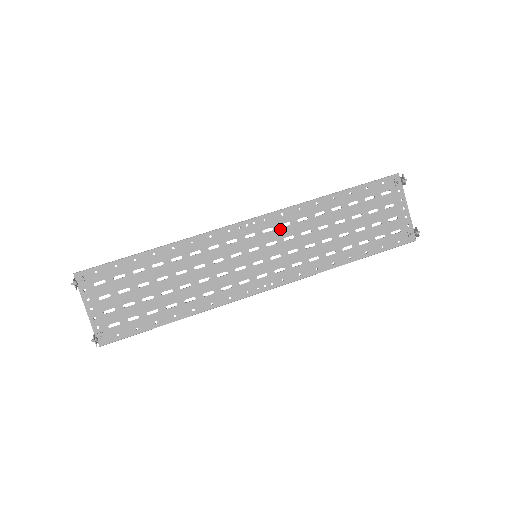
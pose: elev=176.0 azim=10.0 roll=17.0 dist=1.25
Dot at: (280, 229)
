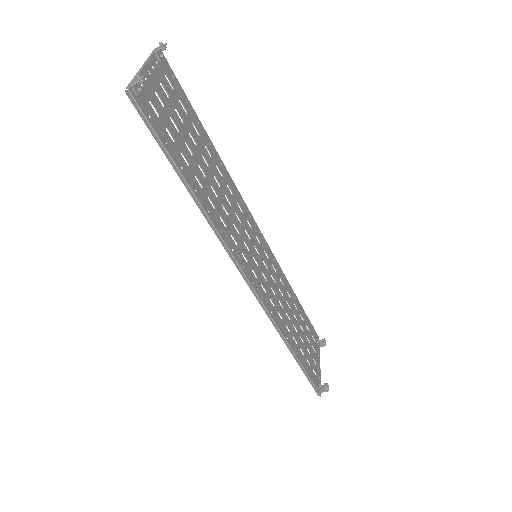
Dot at: (271, 266)
